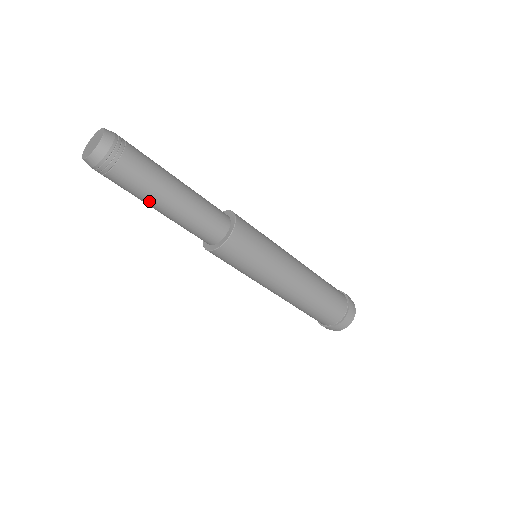
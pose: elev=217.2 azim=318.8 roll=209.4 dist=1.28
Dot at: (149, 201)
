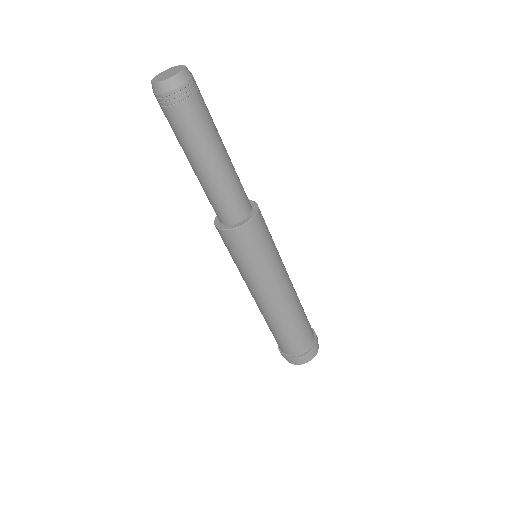
Dot at: (185, 152)
